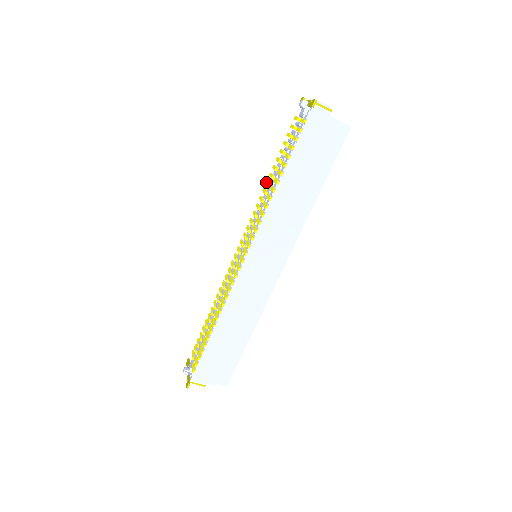
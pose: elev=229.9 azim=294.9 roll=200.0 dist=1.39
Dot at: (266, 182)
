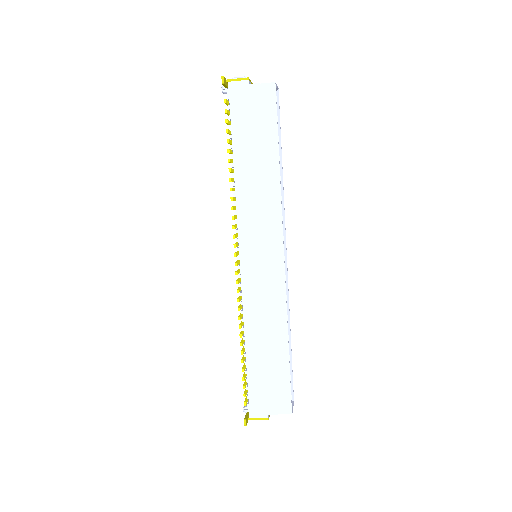
Dot at: occluded
